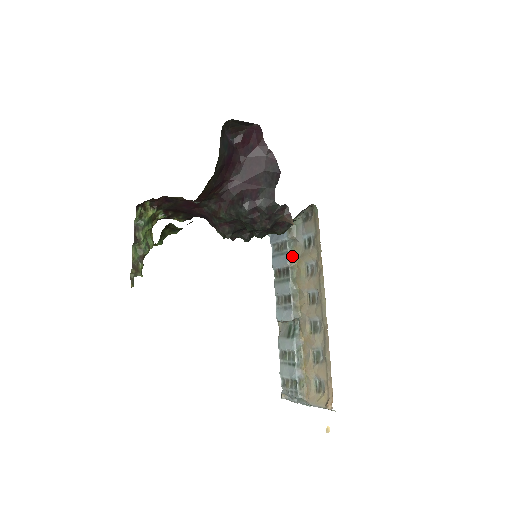
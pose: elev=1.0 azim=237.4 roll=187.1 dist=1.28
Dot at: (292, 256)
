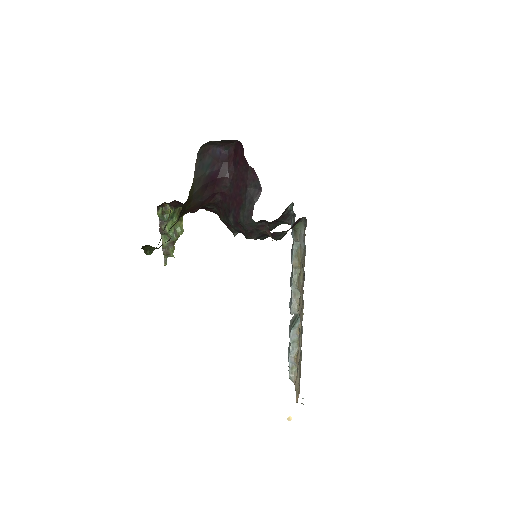
Dot at: (296, 257)
